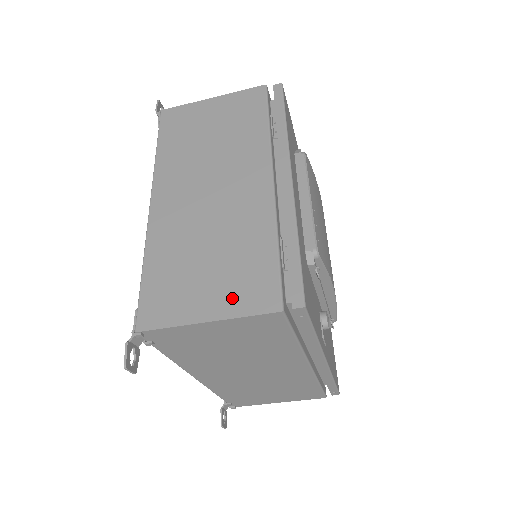
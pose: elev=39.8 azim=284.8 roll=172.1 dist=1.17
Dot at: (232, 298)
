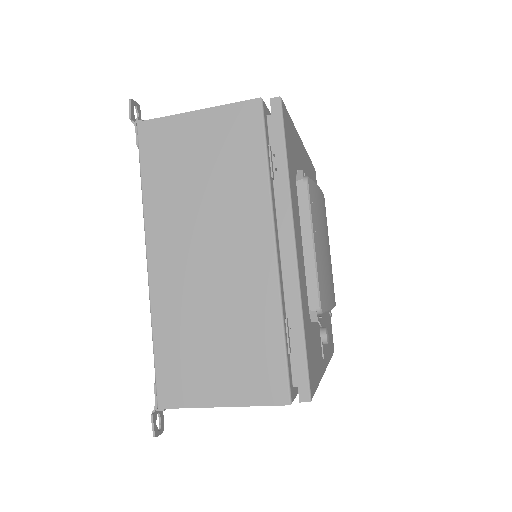
Dot at: (243, 386)
